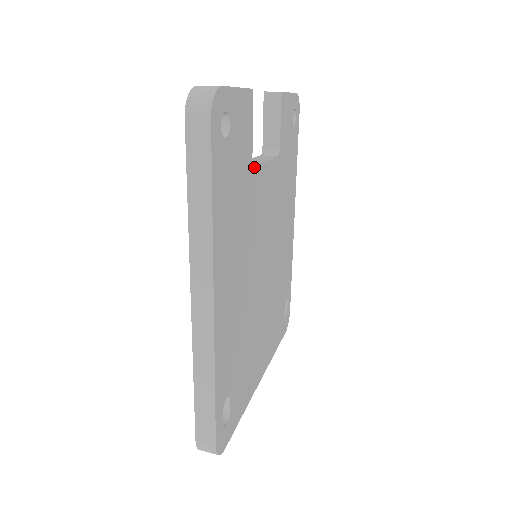
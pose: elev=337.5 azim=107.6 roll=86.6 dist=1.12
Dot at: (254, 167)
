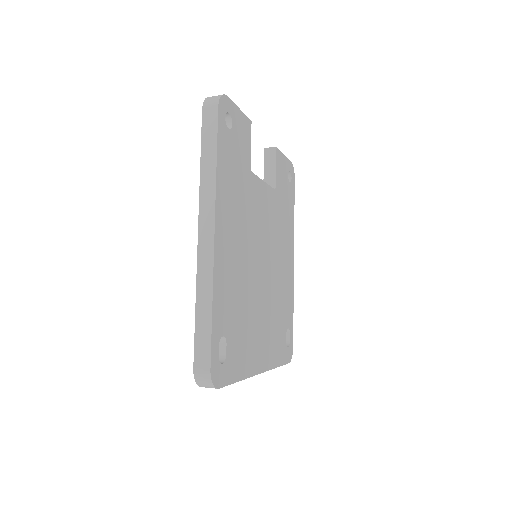
Dot at: (252, 173)
